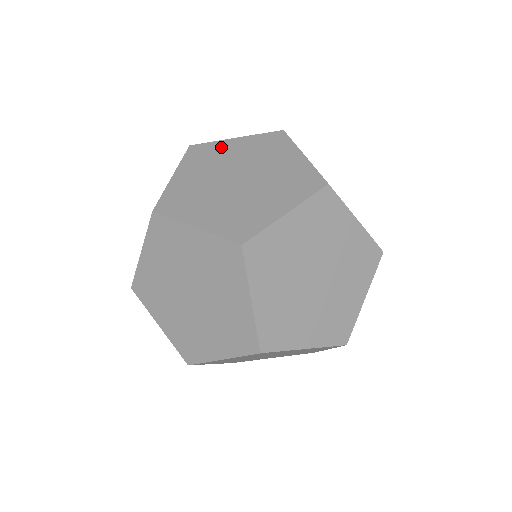
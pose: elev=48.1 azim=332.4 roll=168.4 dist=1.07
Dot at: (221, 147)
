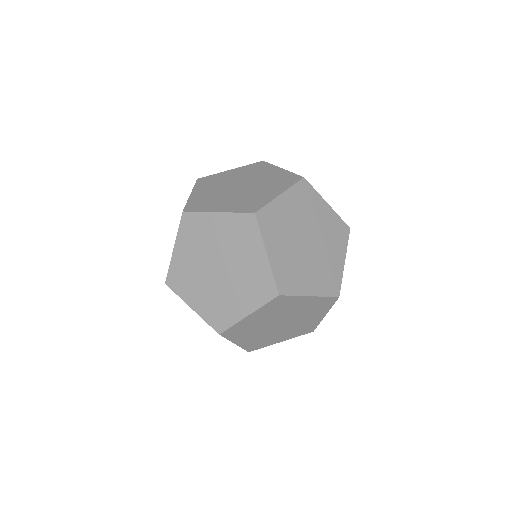
Dot at: occluded
